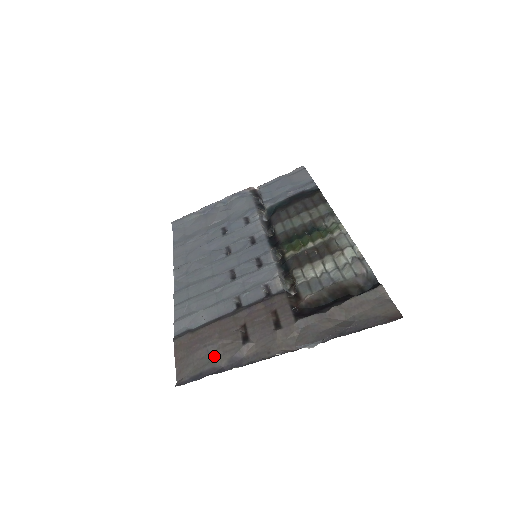
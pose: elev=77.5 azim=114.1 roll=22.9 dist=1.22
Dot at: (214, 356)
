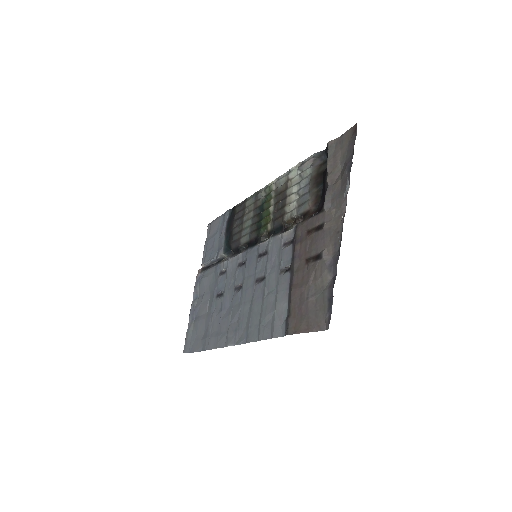
Dot at: (319, 288)
